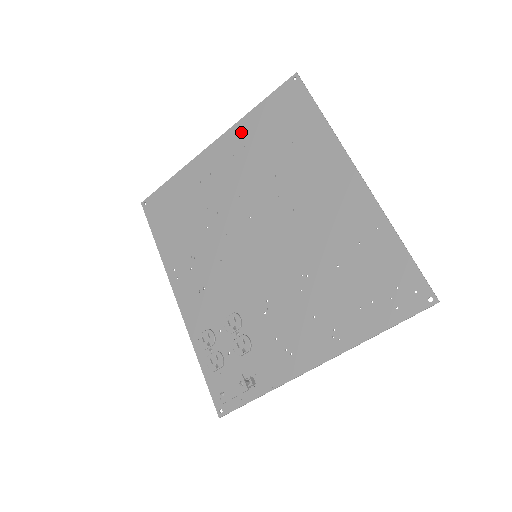
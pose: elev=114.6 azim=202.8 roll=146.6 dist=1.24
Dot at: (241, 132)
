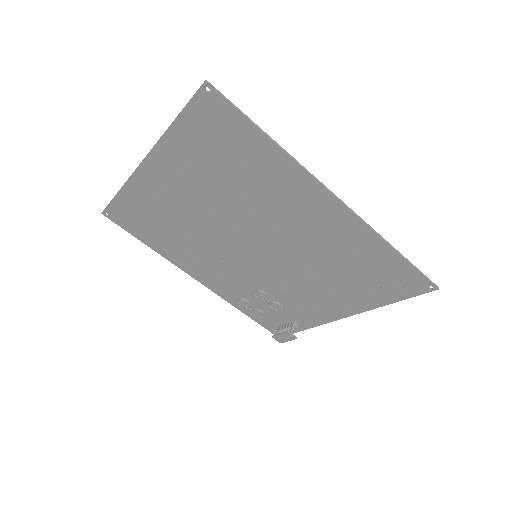
Dot at: (171, 152)
